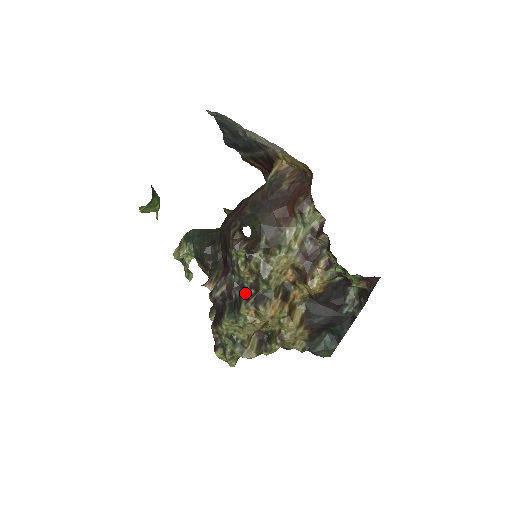
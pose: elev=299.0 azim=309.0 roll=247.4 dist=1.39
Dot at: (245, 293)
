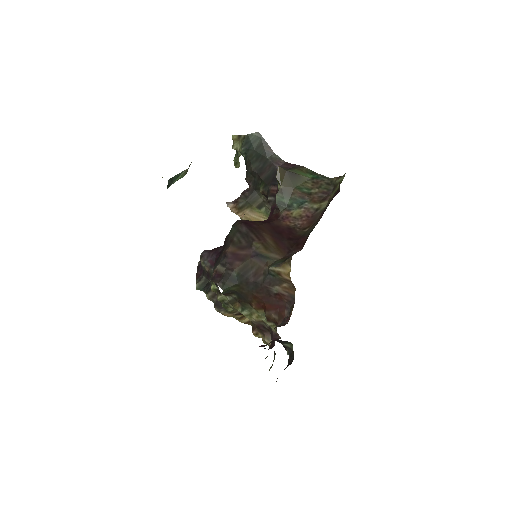
Dot at: occluded
